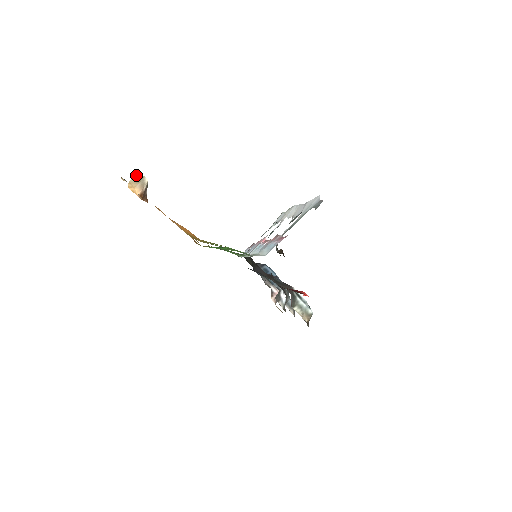
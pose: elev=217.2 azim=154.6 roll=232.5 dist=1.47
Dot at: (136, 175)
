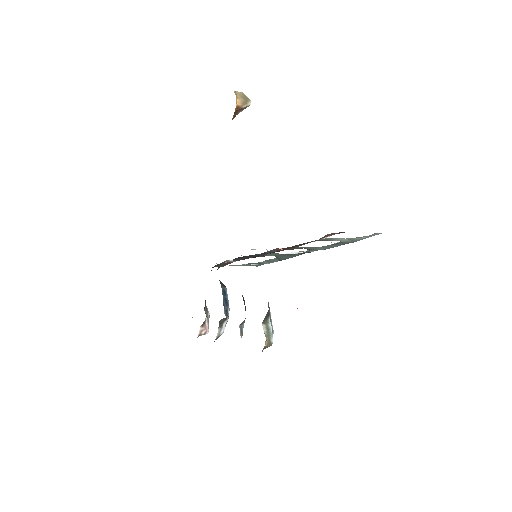
Dot at: (243, 93)
